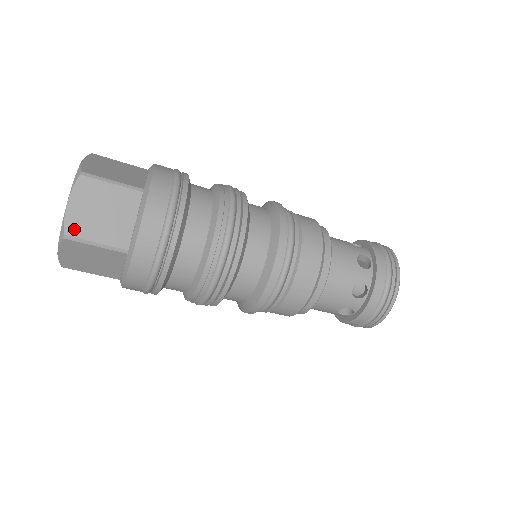
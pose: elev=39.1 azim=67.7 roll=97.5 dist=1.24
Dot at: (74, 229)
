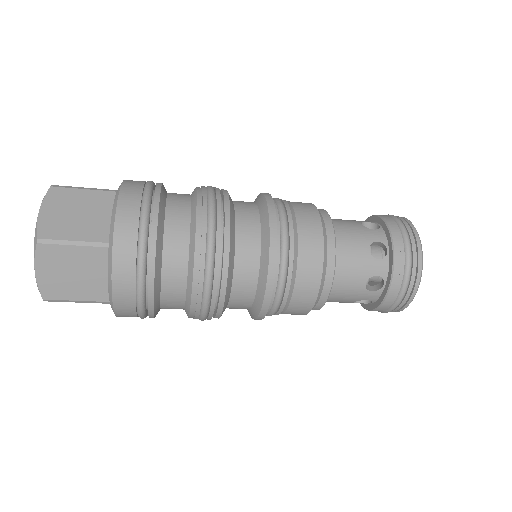
Dot at: (48, 232)
